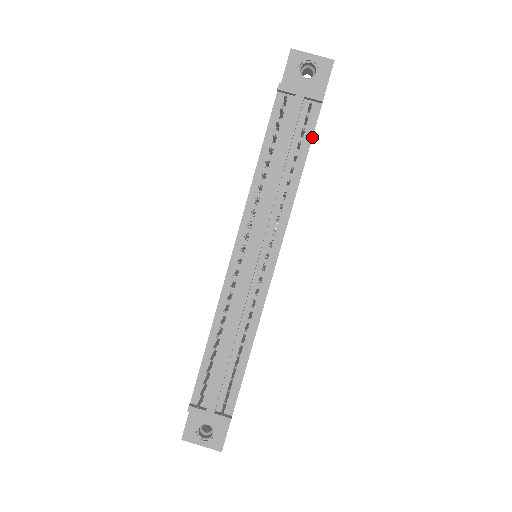
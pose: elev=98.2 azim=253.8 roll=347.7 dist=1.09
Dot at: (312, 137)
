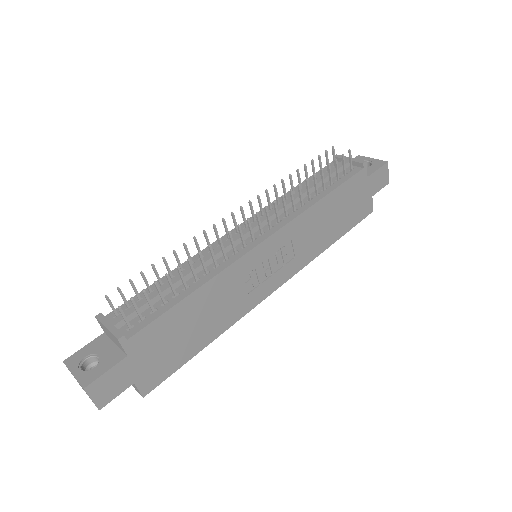
Dot at: (345, 181)
